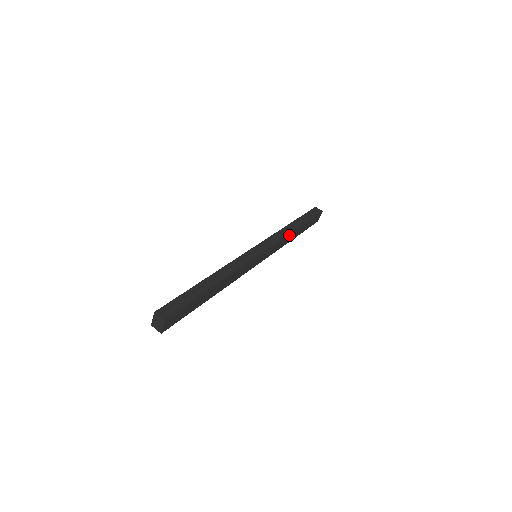
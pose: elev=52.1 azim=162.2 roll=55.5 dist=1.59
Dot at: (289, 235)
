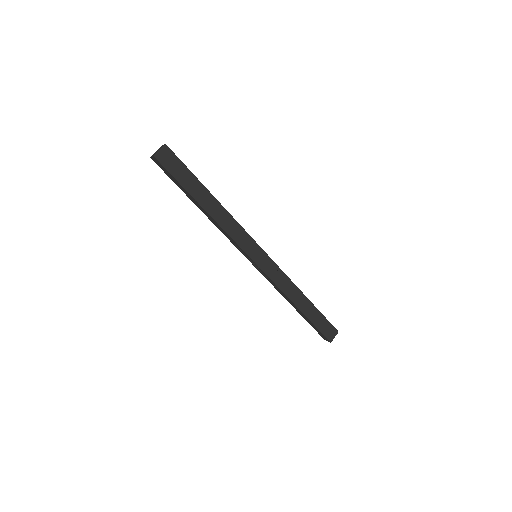
Dot at: (295, 287)
